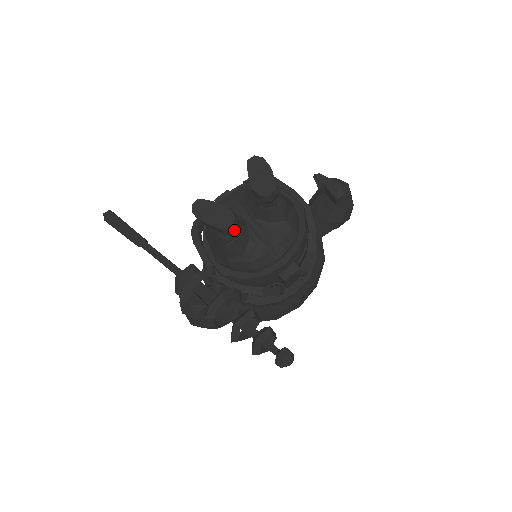
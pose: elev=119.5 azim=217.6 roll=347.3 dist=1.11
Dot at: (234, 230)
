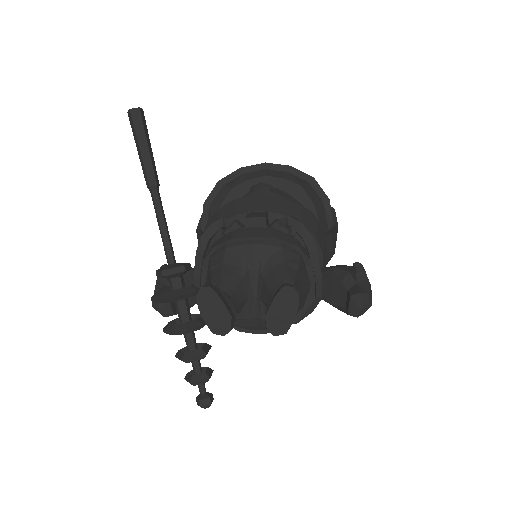
Dot at: (224, 332)
